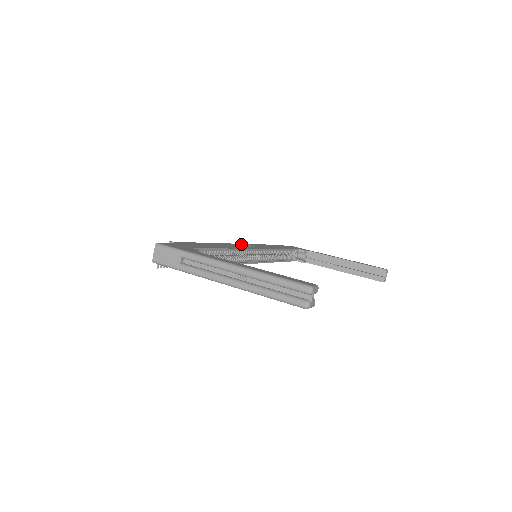
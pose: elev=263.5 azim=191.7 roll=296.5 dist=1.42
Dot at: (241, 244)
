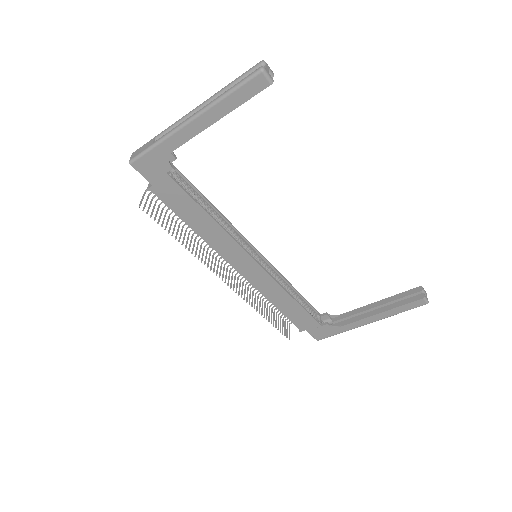
Dot at: occluded
